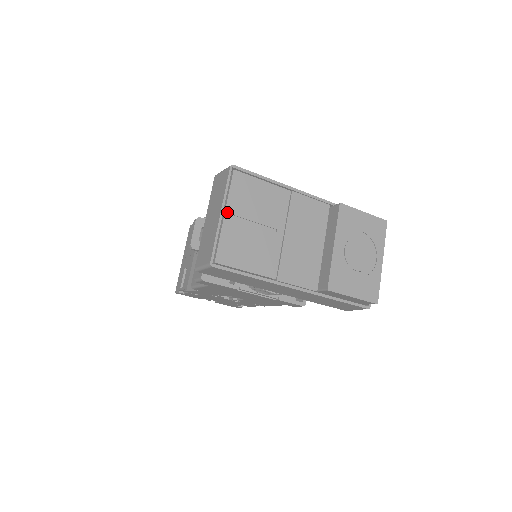
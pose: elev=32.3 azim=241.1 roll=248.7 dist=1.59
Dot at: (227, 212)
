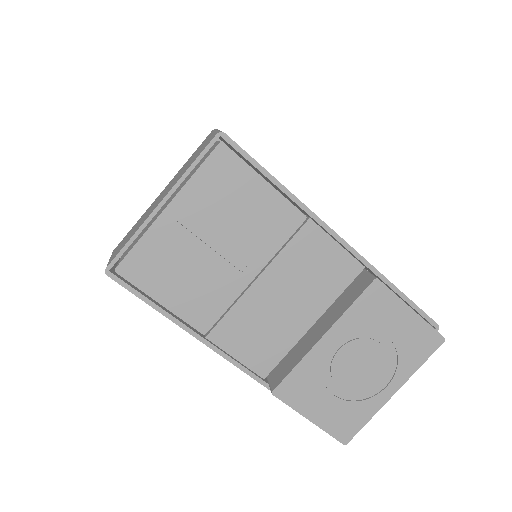
Dot at: (173, 205)
